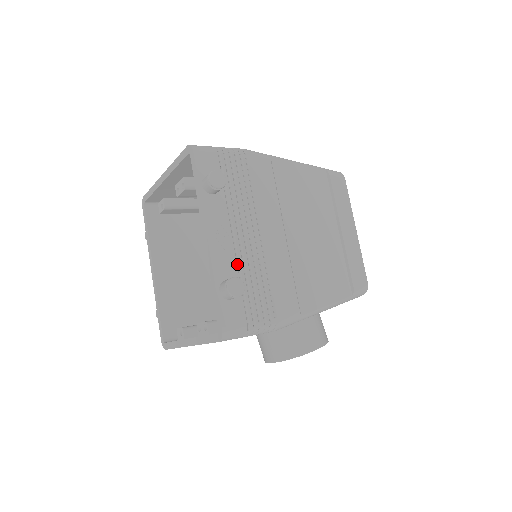
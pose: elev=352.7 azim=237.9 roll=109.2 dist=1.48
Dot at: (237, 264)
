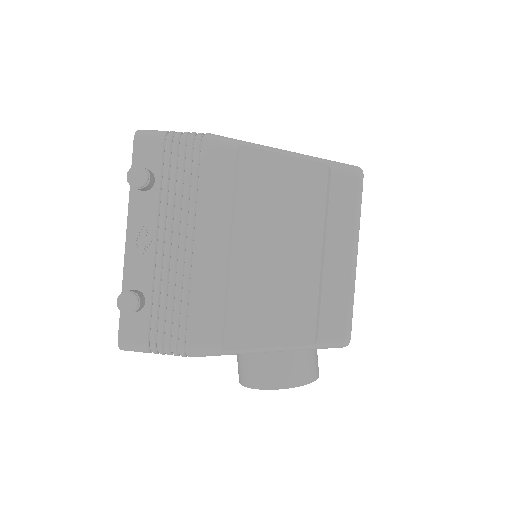
Dot at: (155, 274)
